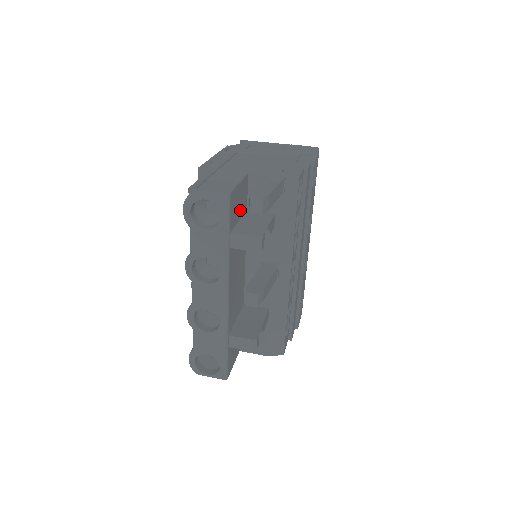
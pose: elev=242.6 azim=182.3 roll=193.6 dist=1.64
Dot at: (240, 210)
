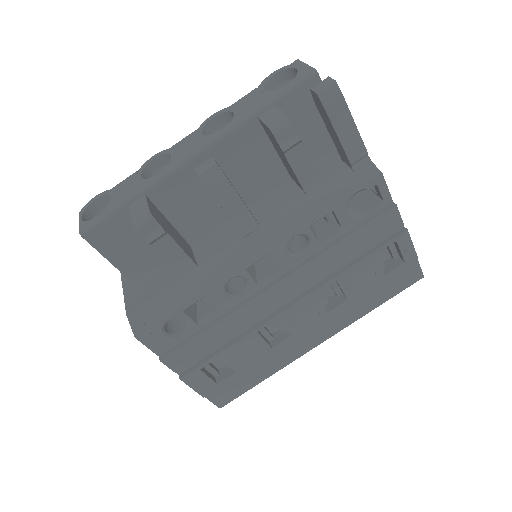
Dot at: (304, 135)
